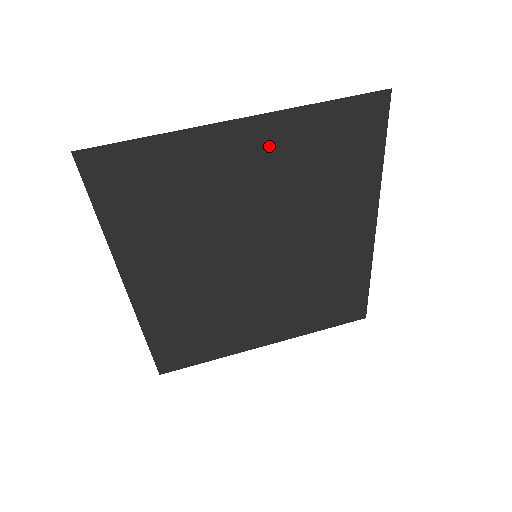
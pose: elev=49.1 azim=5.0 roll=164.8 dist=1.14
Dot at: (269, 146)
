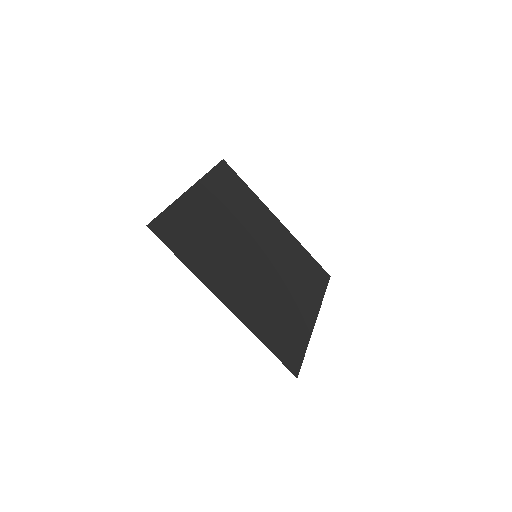
Dot at: (210, 196)
